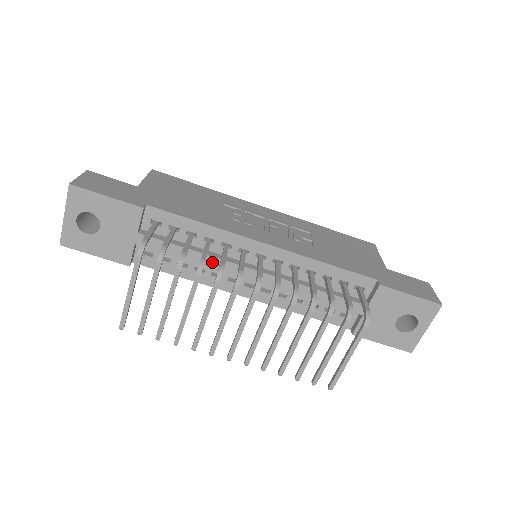
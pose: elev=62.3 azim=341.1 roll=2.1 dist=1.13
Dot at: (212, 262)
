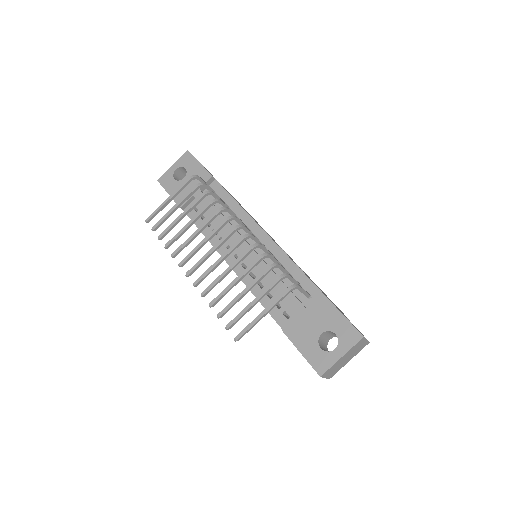
Dot at: (225, 225)
